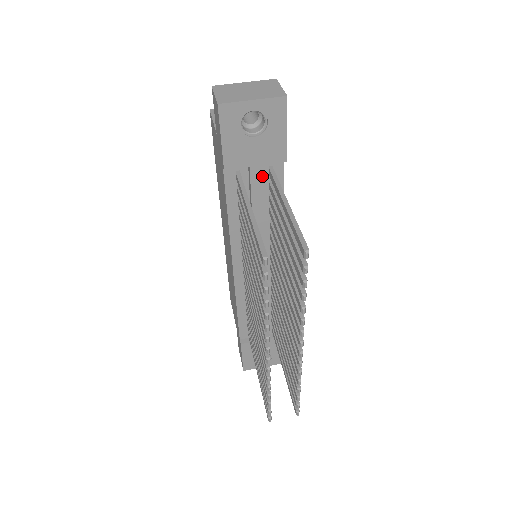
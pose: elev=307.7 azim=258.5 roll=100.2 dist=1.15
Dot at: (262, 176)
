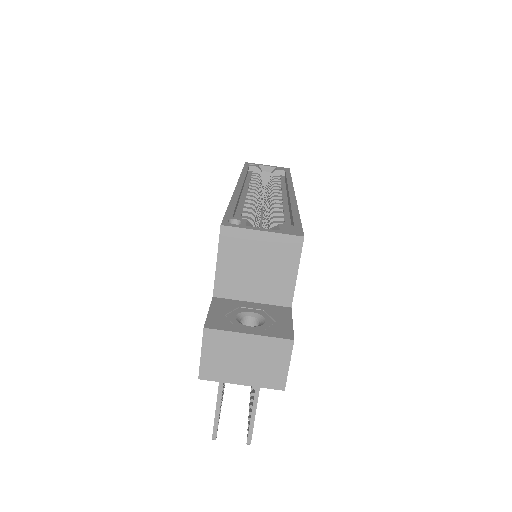
Dot at: occluded
